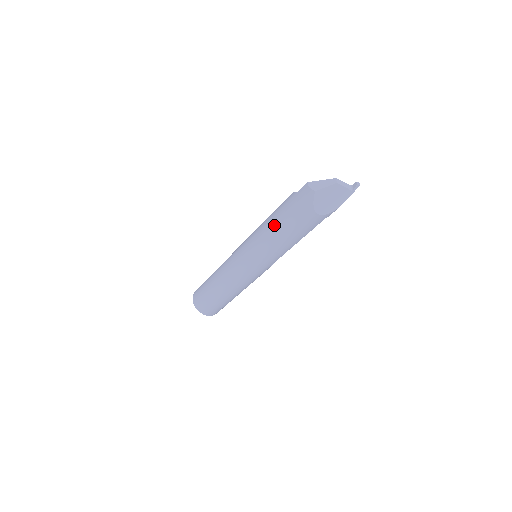
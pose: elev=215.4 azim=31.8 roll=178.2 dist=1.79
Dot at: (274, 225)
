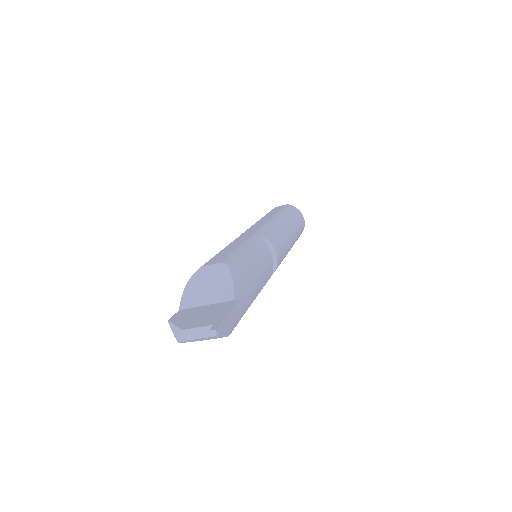
Dot at: occluded
